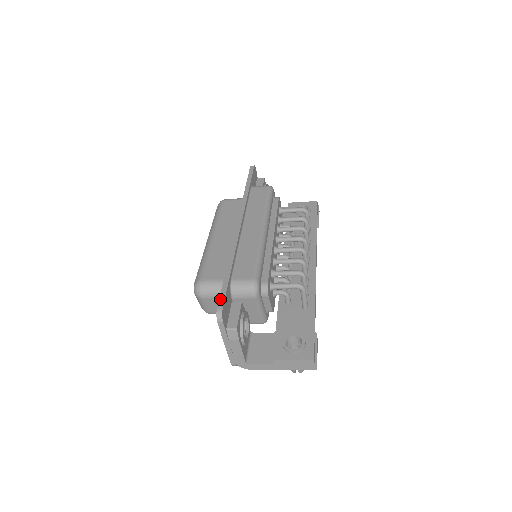
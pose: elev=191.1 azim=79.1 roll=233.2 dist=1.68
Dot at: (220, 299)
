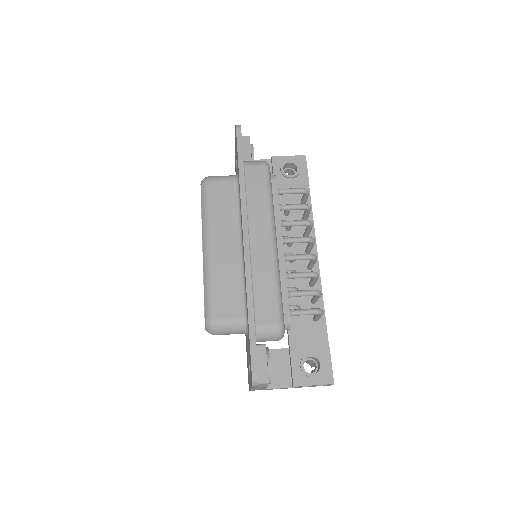
Dot at: (252, 361)
